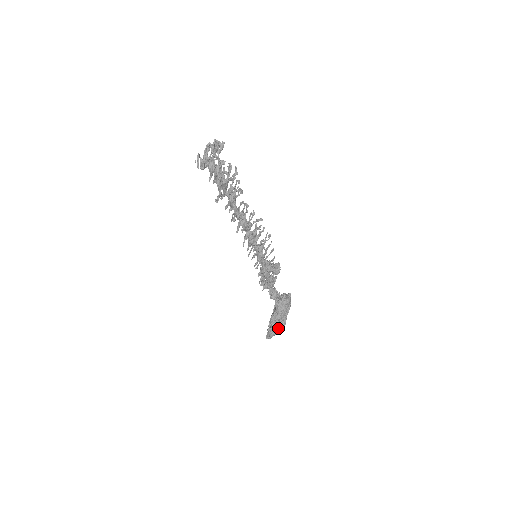
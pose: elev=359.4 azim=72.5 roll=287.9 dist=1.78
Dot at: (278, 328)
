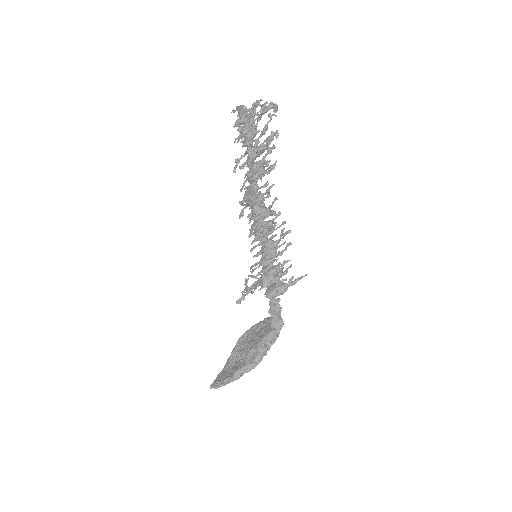
Dot at: occluded
